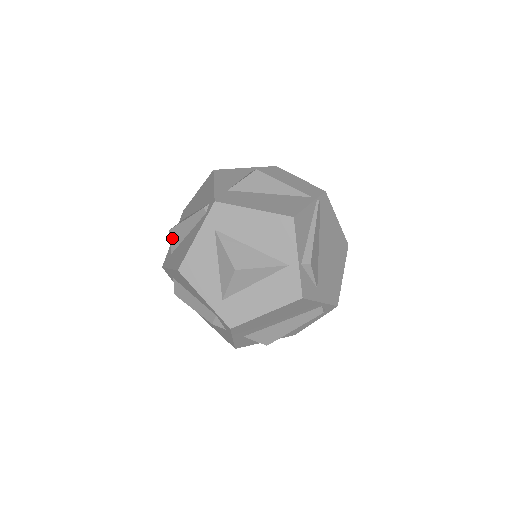
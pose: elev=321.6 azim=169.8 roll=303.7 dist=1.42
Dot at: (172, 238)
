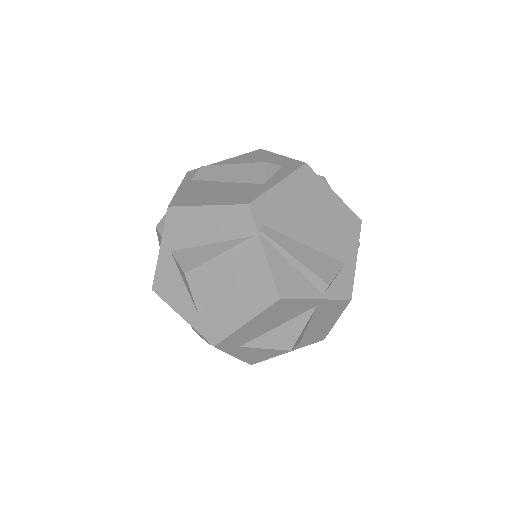
Dot at: occluded
